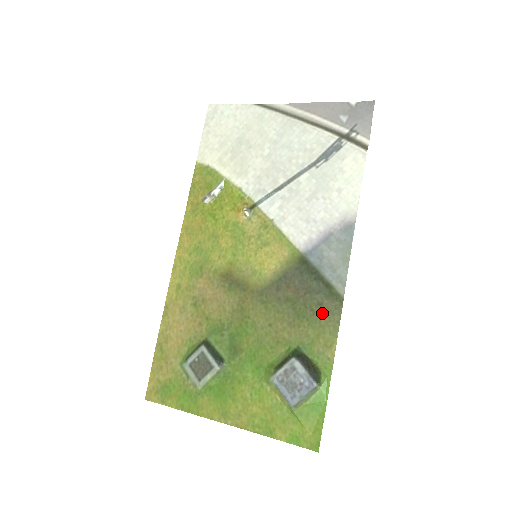
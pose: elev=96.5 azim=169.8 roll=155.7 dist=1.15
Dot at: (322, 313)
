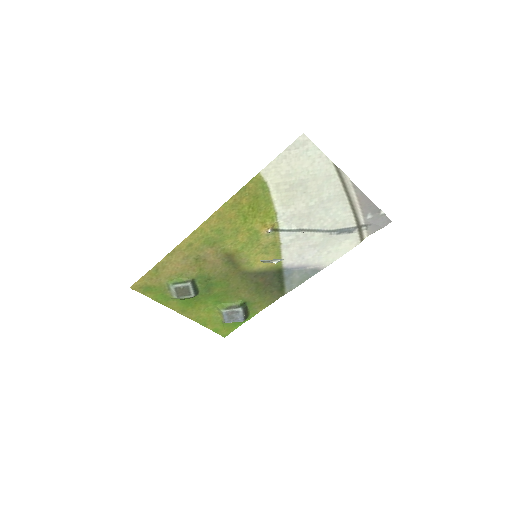
Dot at: (269, 295)
